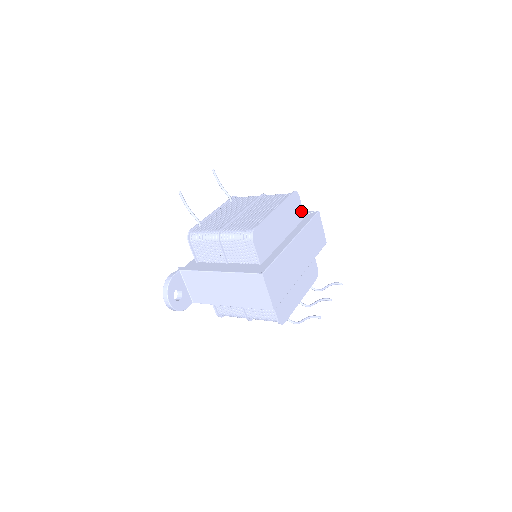
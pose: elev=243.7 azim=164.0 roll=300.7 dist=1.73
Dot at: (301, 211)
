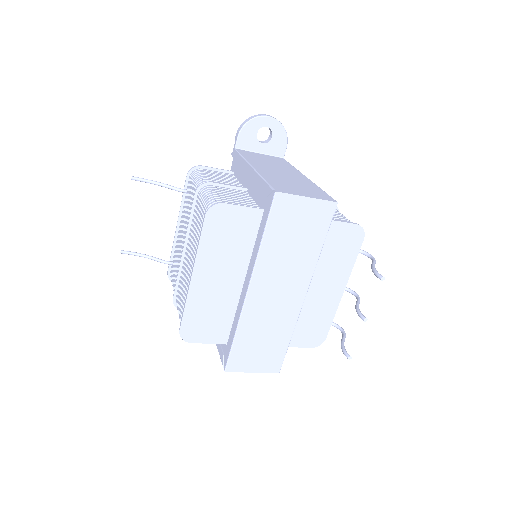
Dot at: (247, 213)
